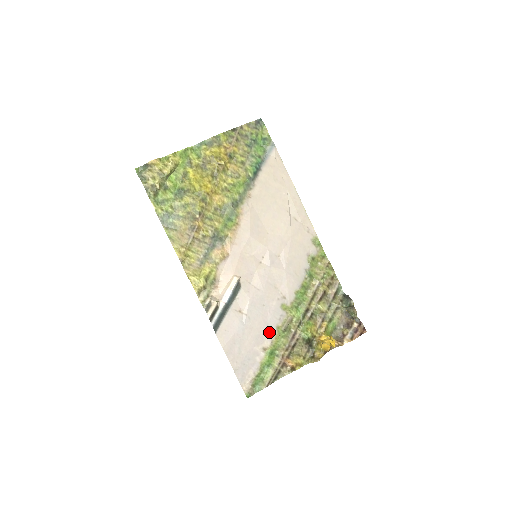
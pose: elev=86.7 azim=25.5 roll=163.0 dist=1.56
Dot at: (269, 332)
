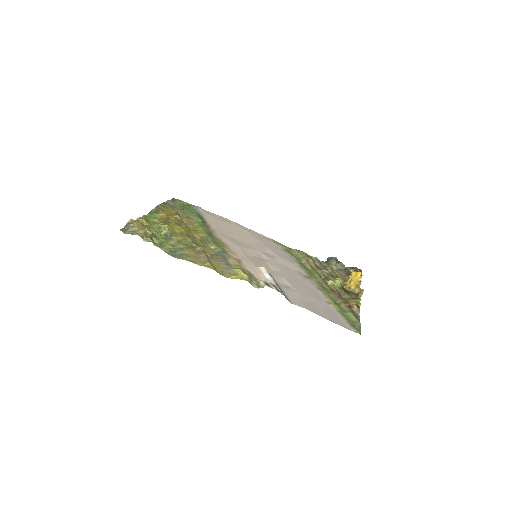
Dot at: (318, 293)
